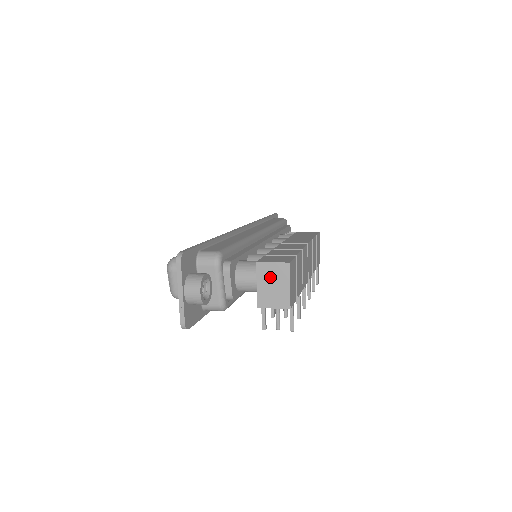
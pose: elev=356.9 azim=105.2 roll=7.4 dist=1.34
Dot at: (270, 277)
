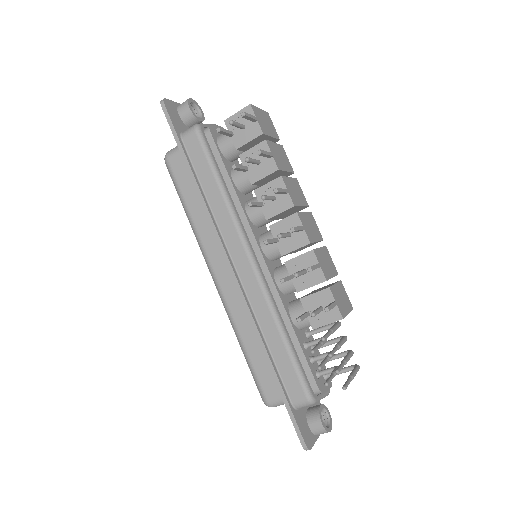
Dot at: occluded
